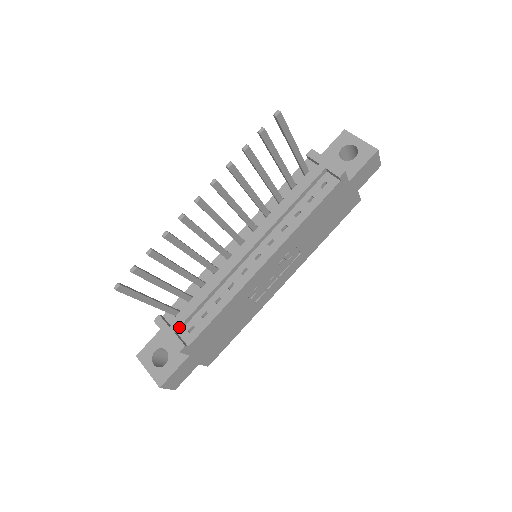
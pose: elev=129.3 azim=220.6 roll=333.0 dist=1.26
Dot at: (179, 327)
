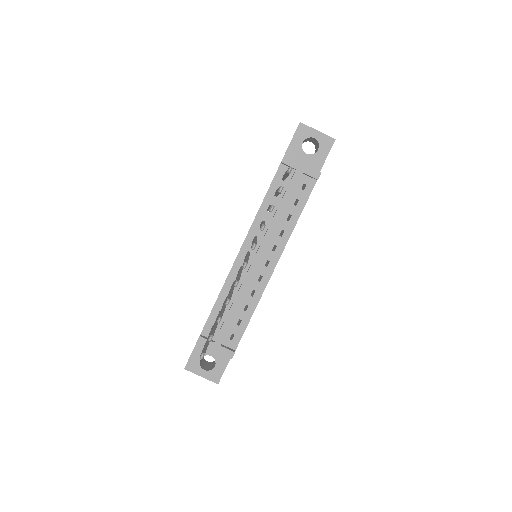
Dot at: (223, 340)
